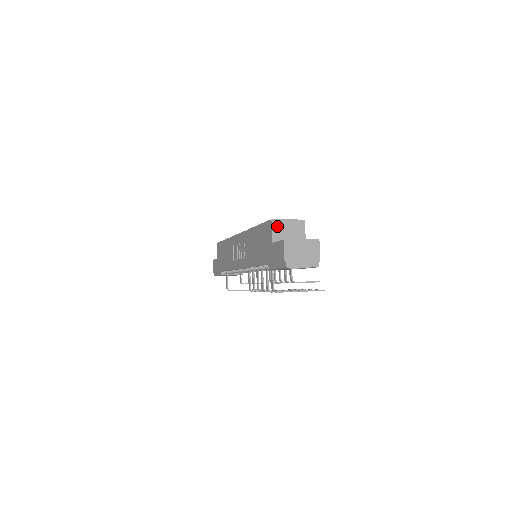
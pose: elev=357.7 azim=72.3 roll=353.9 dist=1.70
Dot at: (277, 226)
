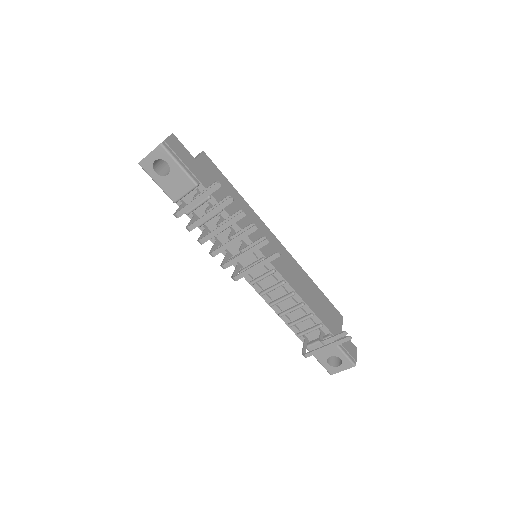
Dot at: occluded
